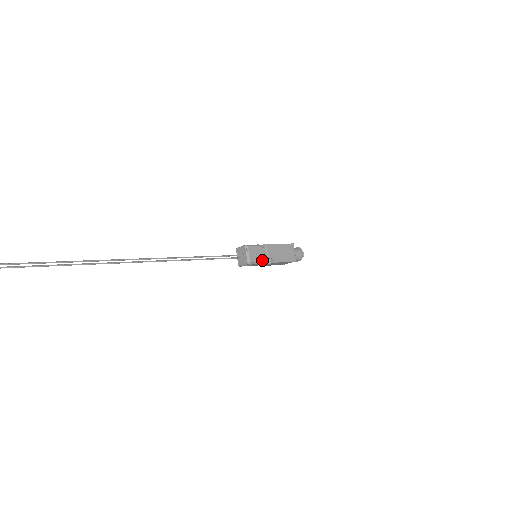
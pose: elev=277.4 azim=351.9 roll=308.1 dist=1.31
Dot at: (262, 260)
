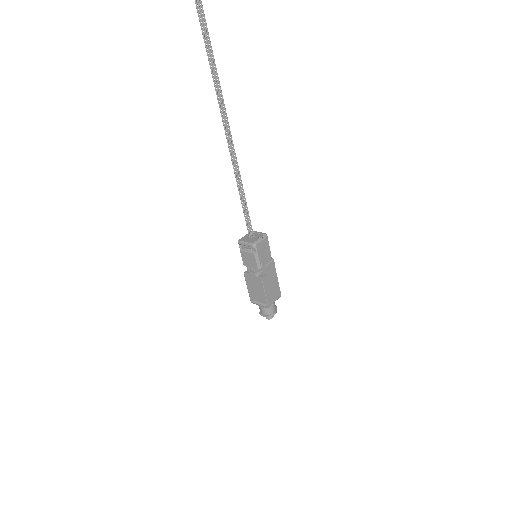
Dot at: (260, 261)
